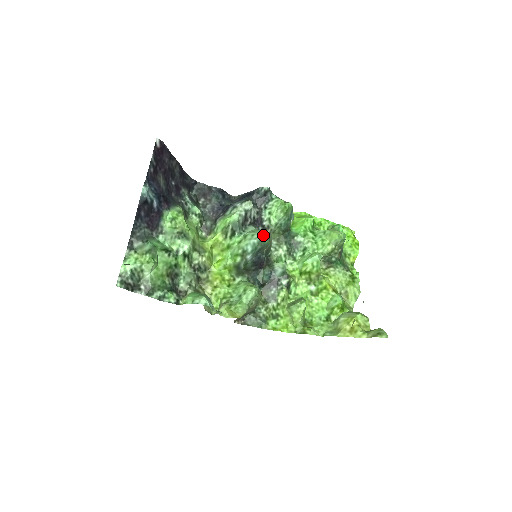
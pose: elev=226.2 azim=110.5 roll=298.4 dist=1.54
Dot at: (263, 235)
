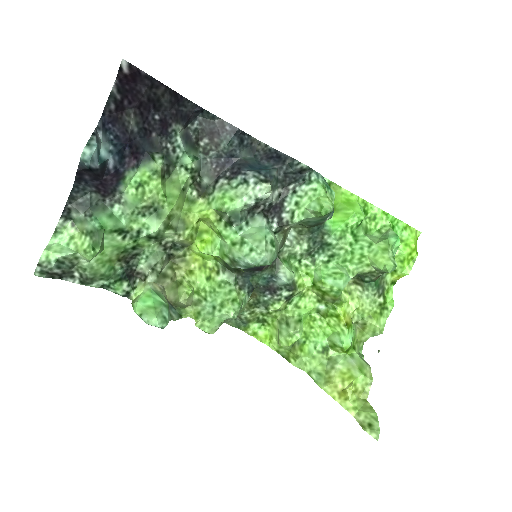
Dot at: (266, 257)
